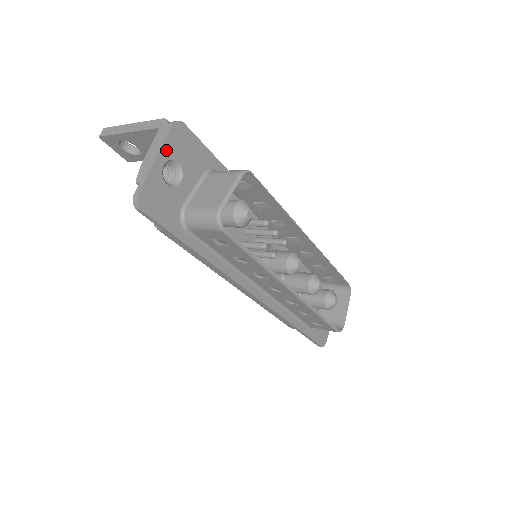
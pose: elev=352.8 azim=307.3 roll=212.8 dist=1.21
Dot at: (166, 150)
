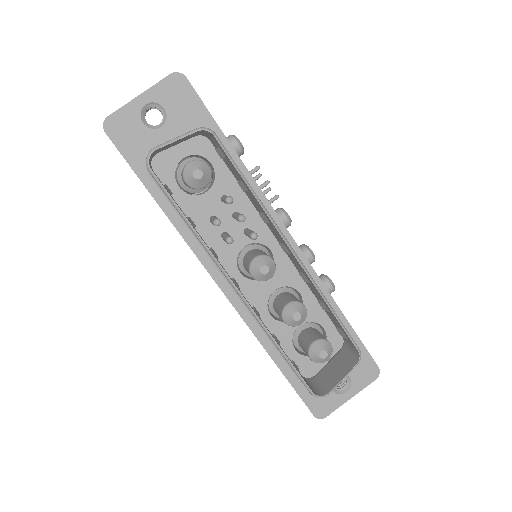
Dot at: (154, 93)
